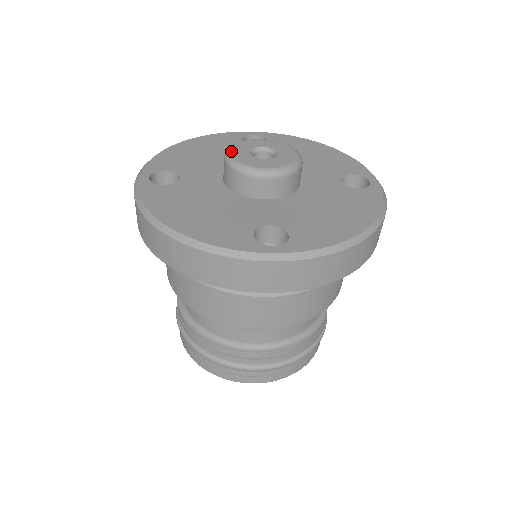
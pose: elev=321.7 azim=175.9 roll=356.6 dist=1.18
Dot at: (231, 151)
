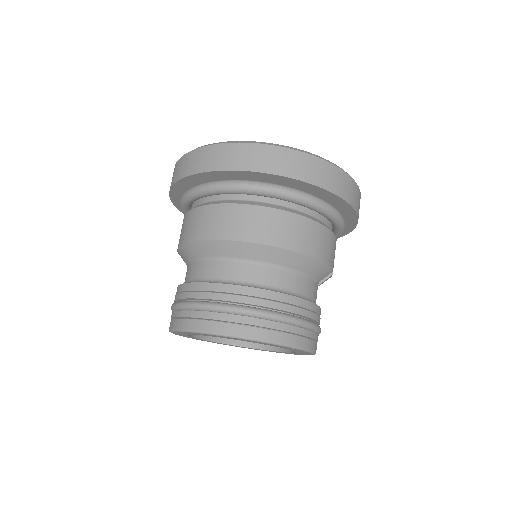
Dot at: occluded
